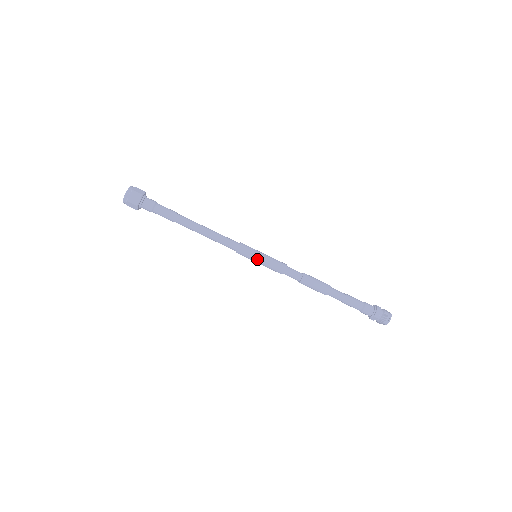
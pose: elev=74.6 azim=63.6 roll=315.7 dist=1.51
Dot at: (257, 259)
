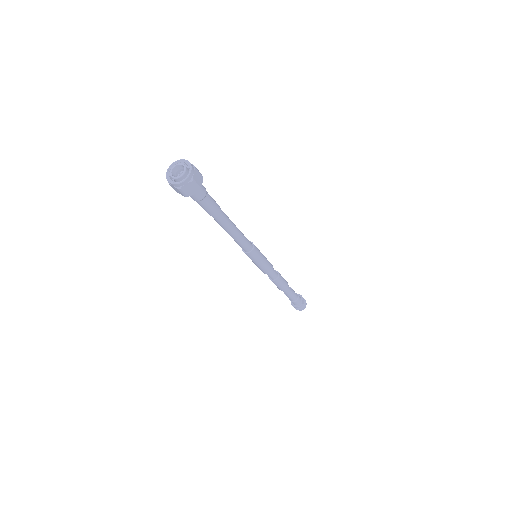
Dot at: (252, 260)
